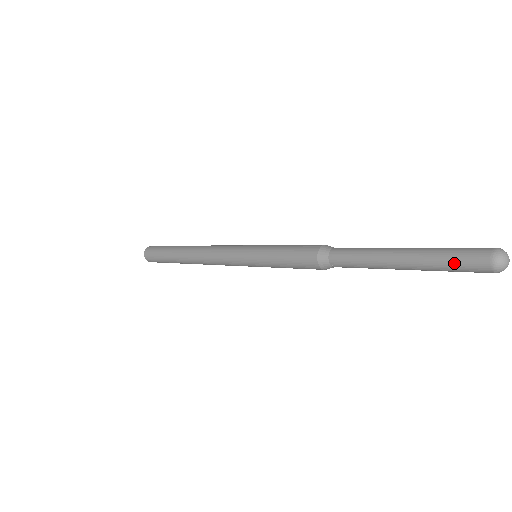
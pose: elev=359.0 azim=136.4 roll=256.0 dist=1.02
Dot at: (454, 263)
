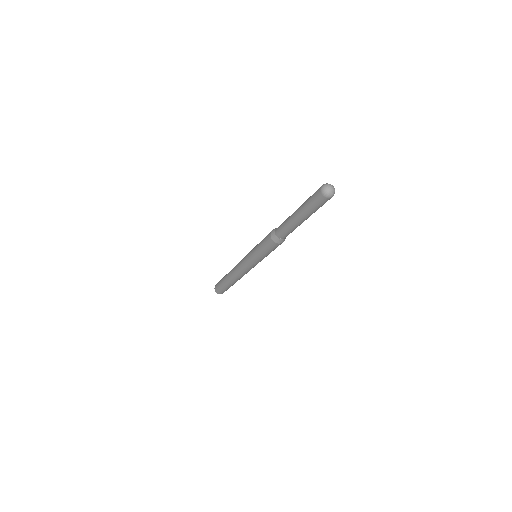
Dot at: (311, 199)
